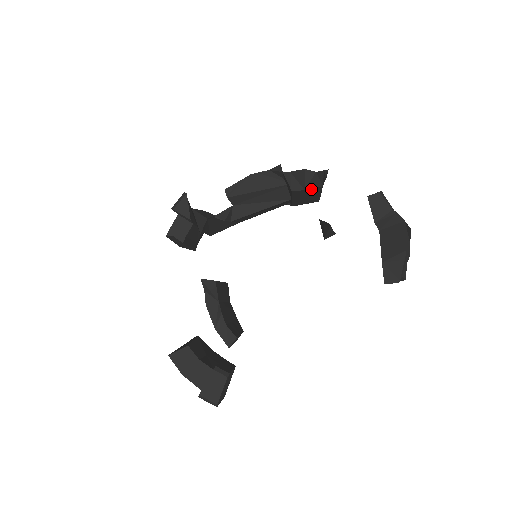
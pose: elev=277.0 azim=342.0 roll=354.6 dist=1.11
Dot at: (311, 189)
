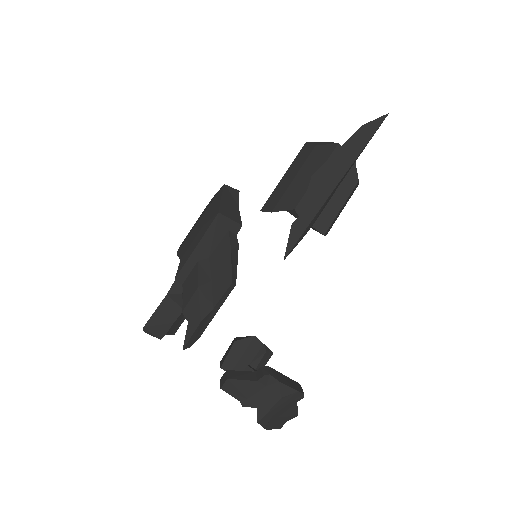
Dot at: occluded
